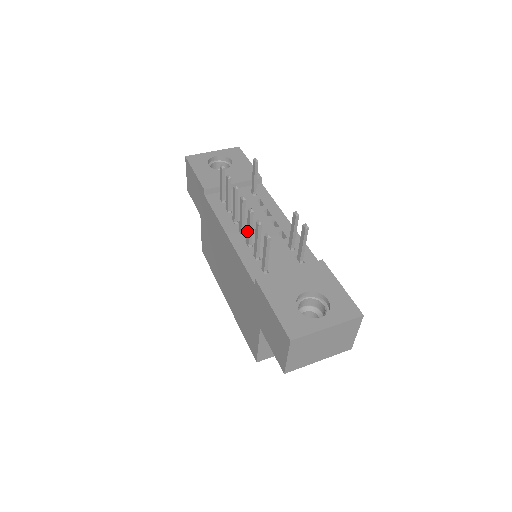
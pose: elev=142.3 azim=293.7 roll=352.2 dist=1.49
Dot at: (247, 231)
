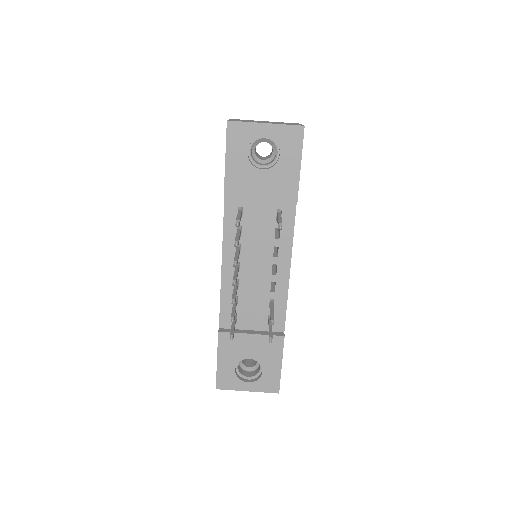
Dot at: (233, 289)
